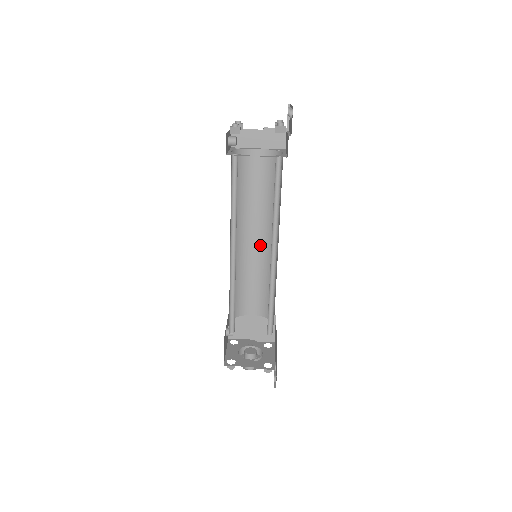
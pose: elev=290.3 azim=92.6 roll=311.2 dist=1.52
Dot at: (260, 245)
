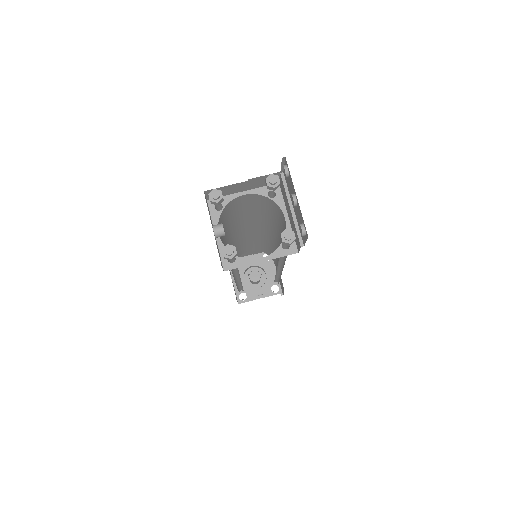
Dot at: (253, 231)
